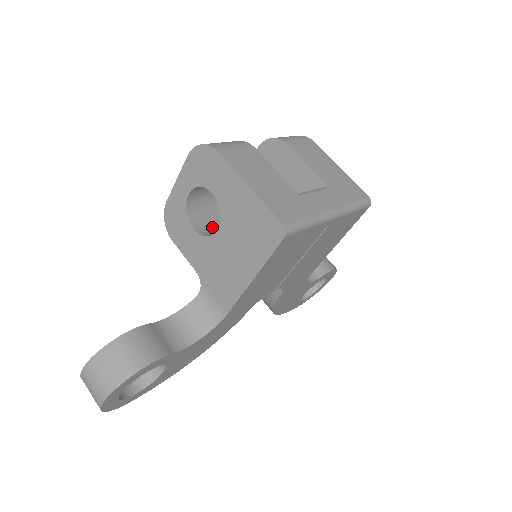
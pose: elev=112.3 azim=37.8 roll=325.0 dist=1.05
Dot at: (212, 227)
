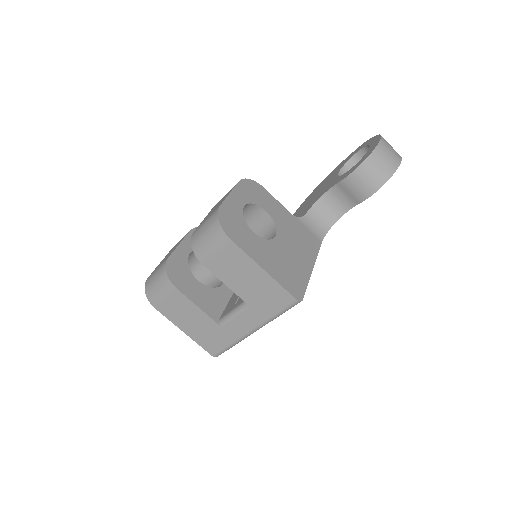
Dot at: (205, 268)
